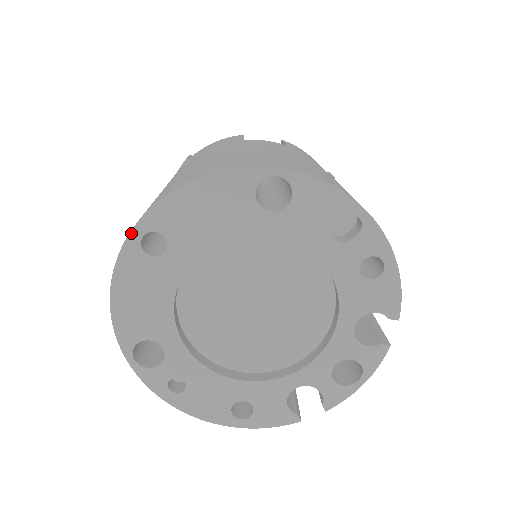
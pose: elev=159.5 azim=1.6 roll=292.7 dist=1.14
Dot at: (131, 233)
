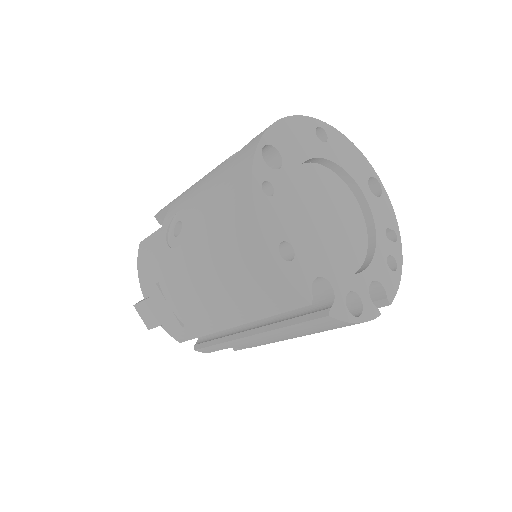
Dot at: (317, 120)
